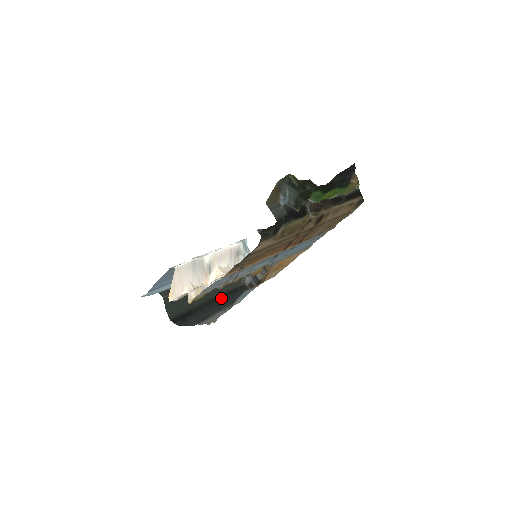
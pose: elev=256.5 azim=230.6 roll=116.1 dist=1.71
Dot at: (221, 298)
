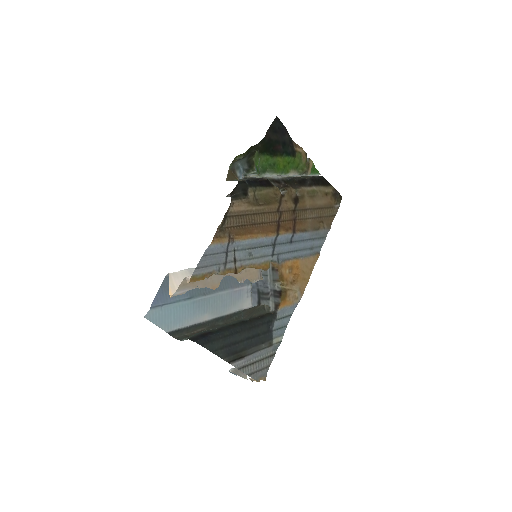
Dot at: (247, 323)
